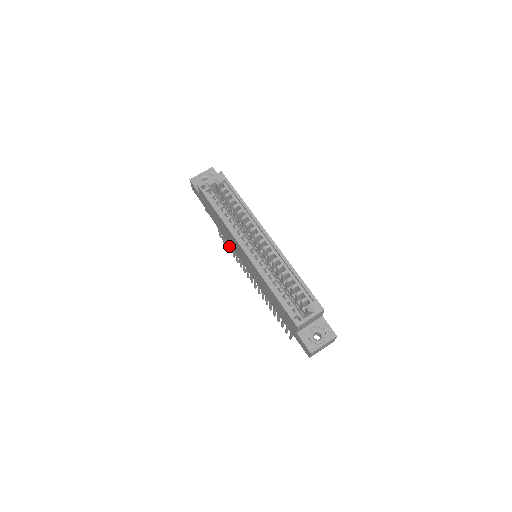
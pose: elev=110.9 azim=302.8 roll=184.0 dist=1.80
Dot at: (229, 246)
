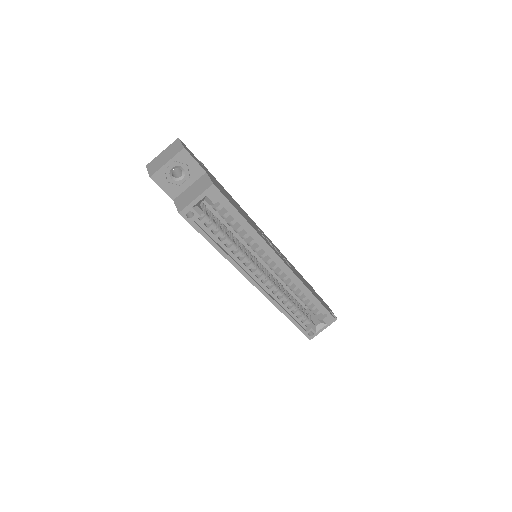
Dot at: occluded
